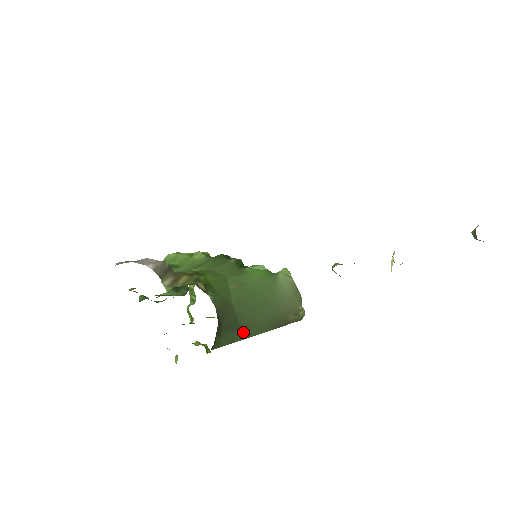
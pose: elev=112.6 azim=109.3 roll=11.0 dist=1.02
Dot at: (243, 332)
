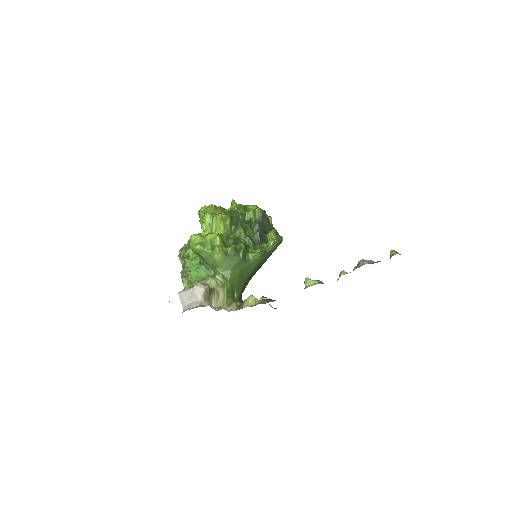
Dot at: occluded
